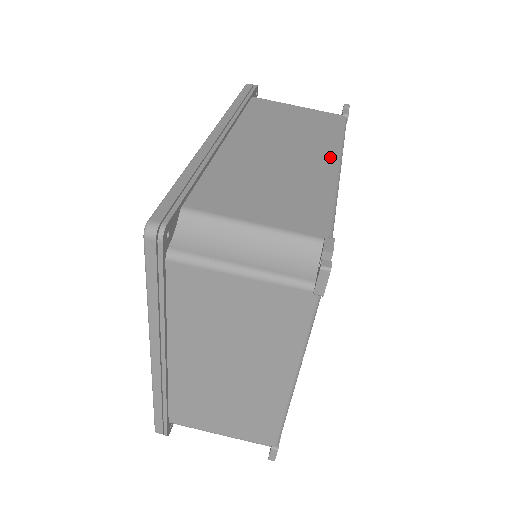
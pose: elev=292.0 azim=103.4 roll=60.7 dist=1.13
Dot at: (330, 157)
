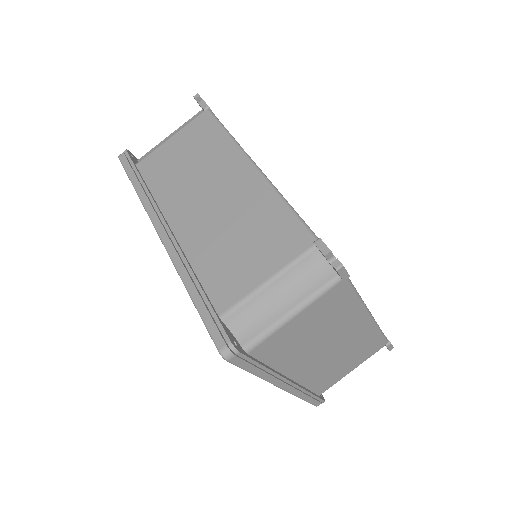
Dot at: (242, 165)
